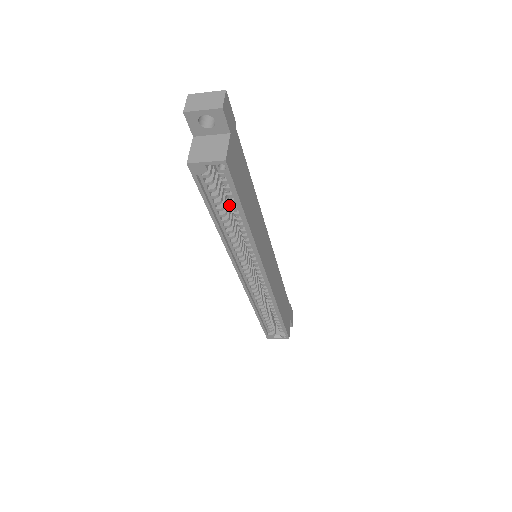
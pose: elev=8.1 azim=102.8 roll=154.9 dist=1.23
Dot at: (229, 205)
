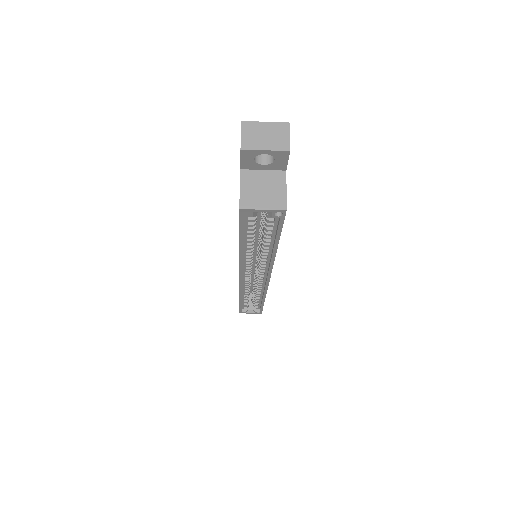
Dot at: occluded
